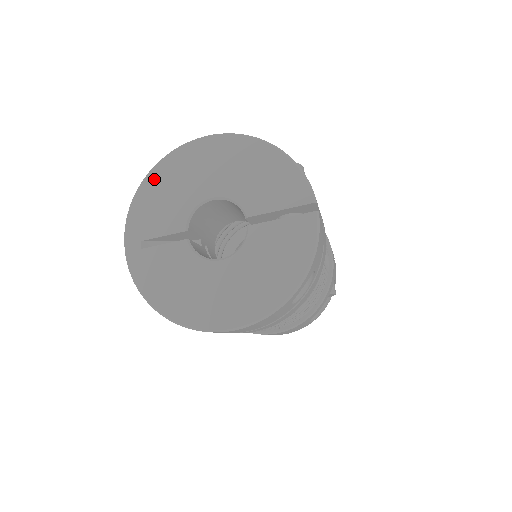
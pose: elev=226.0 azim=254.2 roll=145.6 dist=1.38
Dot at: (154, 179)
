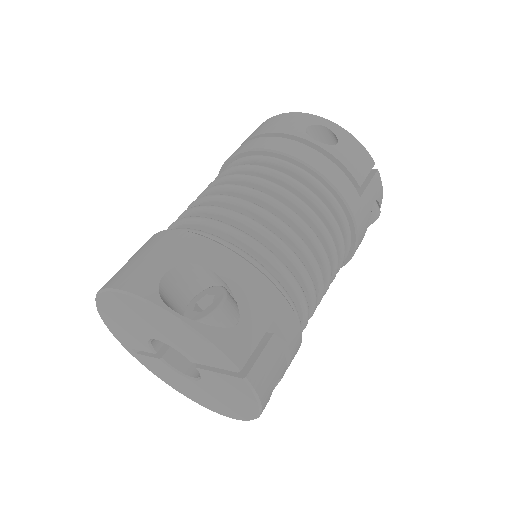
Dot at: (103, 312)
